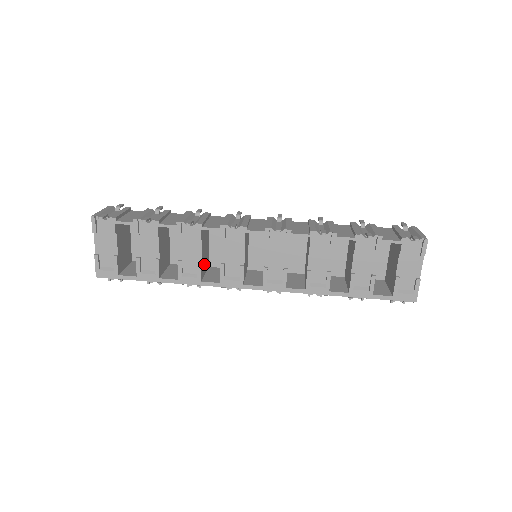
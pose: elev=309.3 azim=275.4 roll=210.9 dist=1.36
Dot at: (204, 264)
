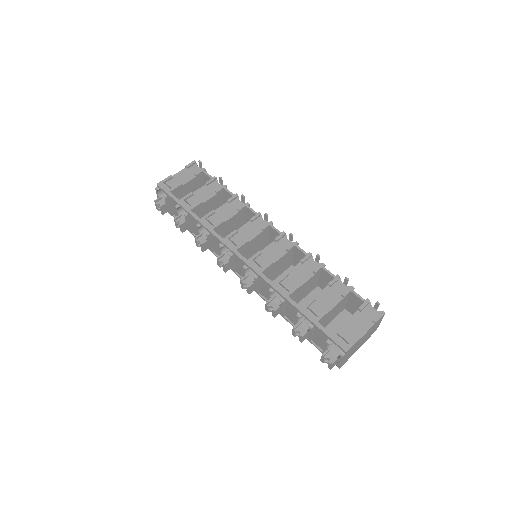
Dot at: (221, 232)
